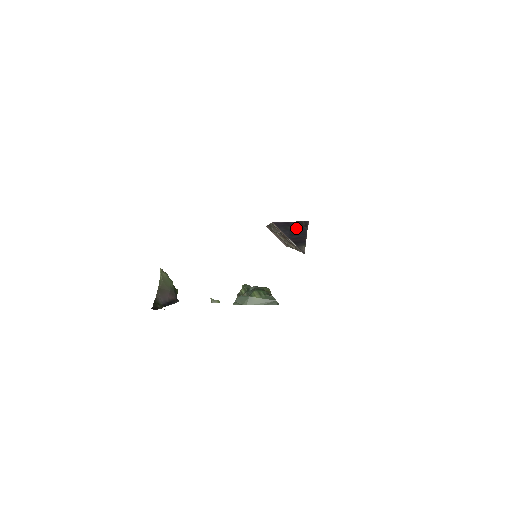
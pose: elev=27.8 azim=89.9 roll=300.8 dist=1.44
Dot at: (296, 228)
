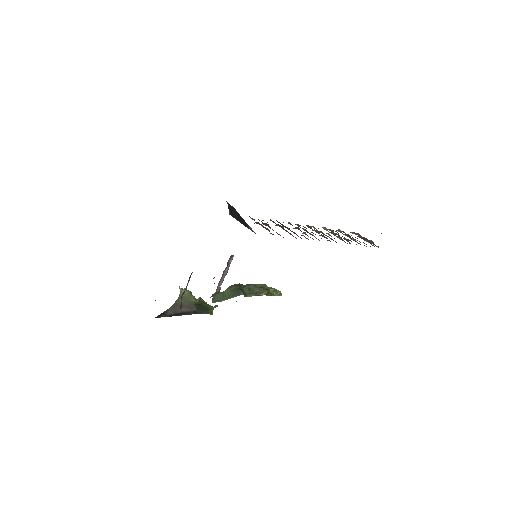
Dot at: (233, 211)
